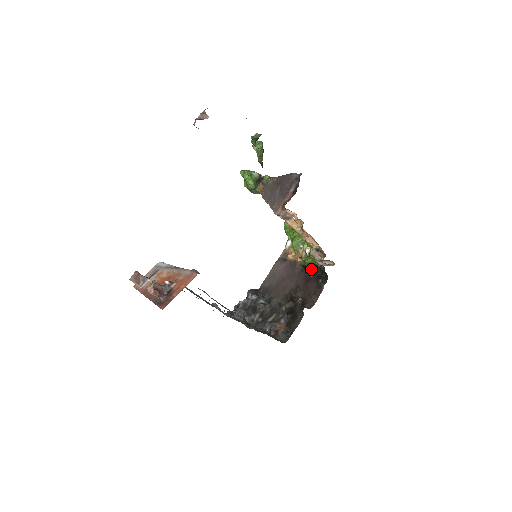
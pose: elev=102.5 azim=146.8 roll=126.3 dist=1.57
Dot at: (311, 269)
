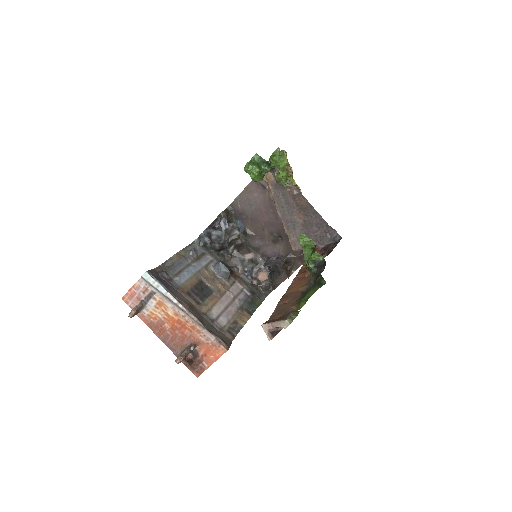
Dot at: occluded
